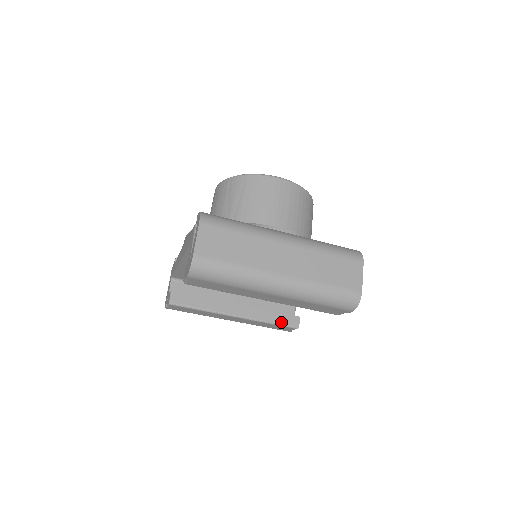
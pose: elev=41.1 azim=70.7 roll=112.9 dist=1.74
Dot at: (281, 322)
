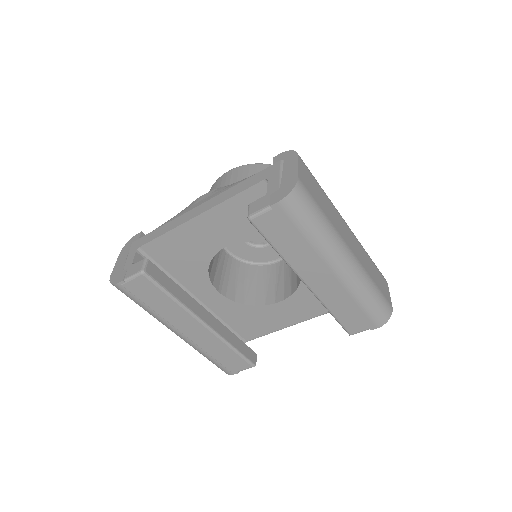
Dot at: (242, 352)
